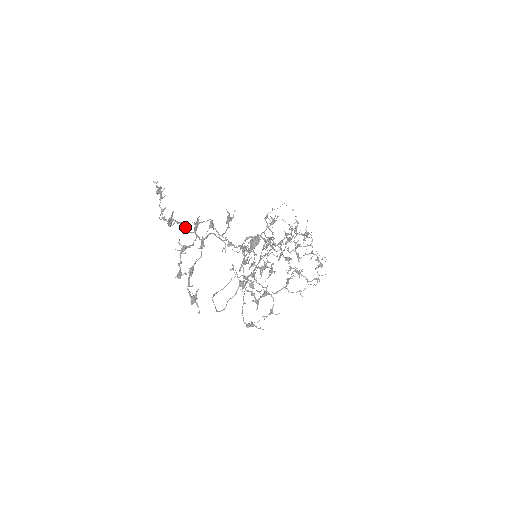
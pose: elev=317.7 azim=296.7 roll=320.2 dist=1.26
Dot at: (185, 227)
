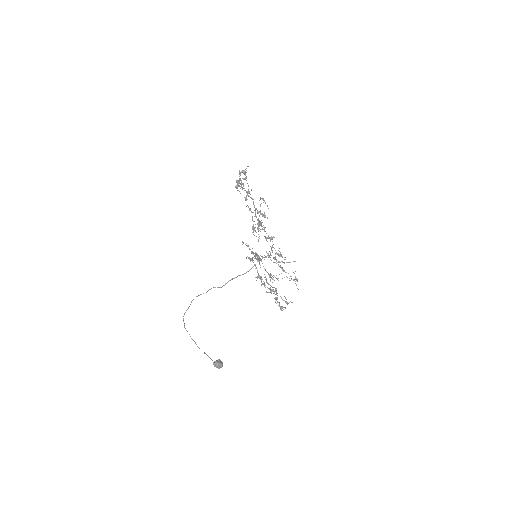
Dot at: (244, 188)
